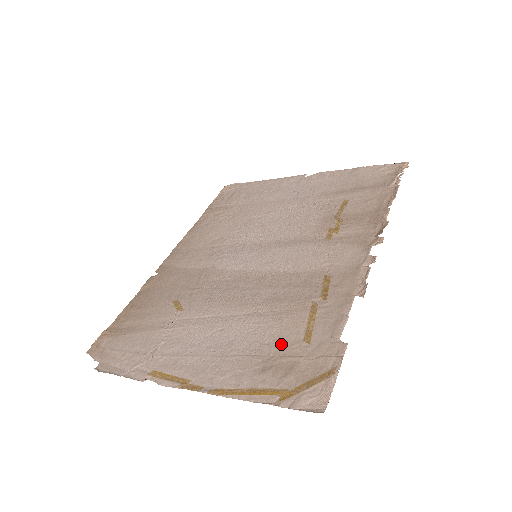
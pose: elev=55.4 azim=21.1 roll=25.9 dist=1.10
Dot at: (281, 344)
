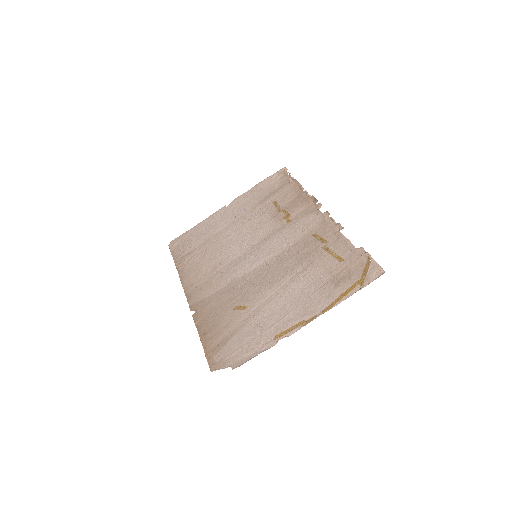
Dot at: (331, 271)
